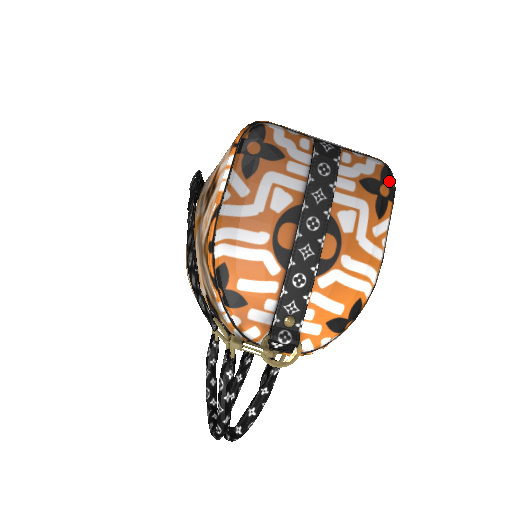
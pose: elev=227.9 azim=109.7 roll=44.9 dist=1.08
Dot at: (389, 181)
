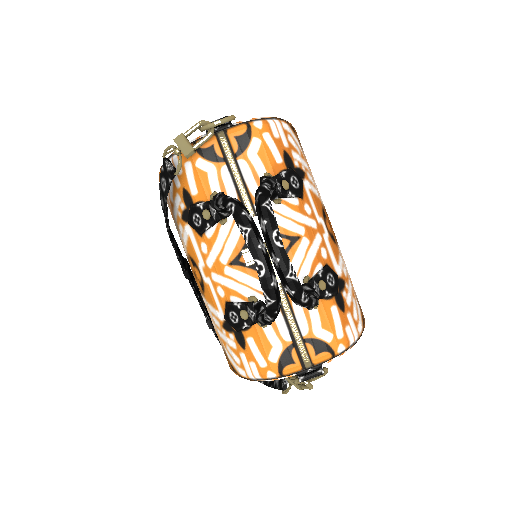
Dot at: occluded
